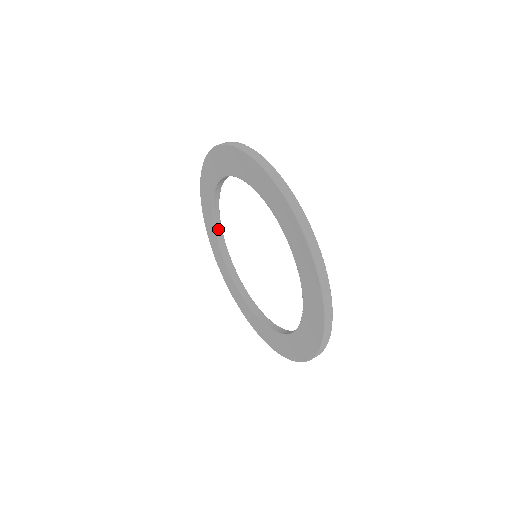
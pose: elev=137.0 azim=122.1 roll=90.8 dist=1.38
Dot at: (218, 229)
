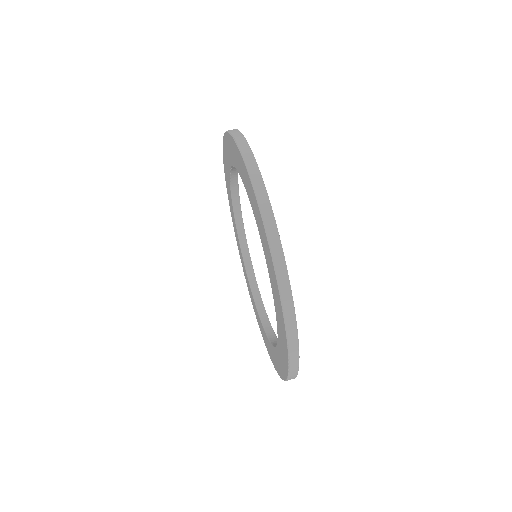
Dot at: (236, 207)
